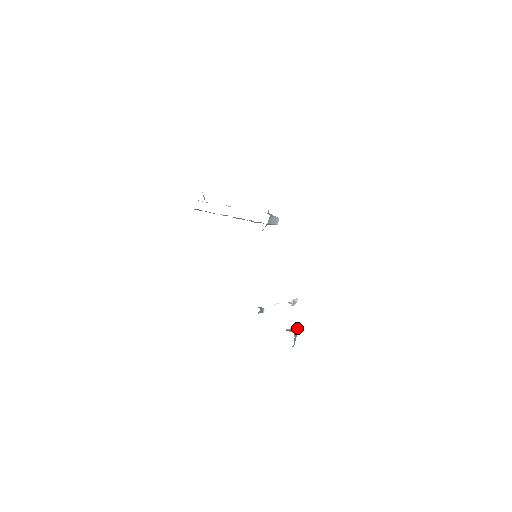
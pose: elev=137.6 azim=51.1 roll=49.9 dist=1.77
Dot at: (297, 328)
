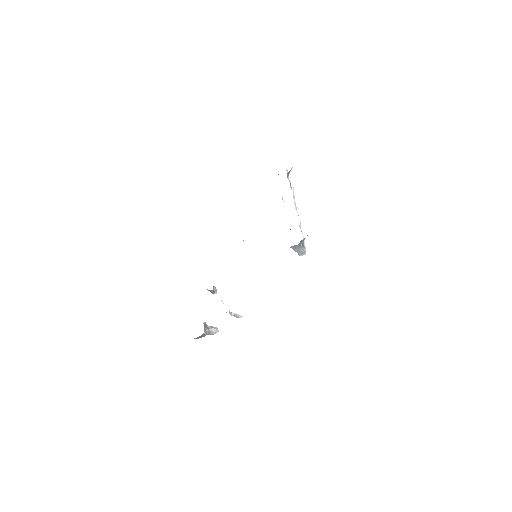
Dot at: (215, 332)
